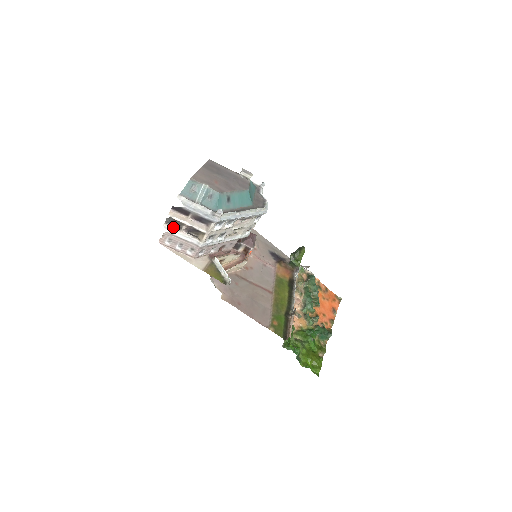
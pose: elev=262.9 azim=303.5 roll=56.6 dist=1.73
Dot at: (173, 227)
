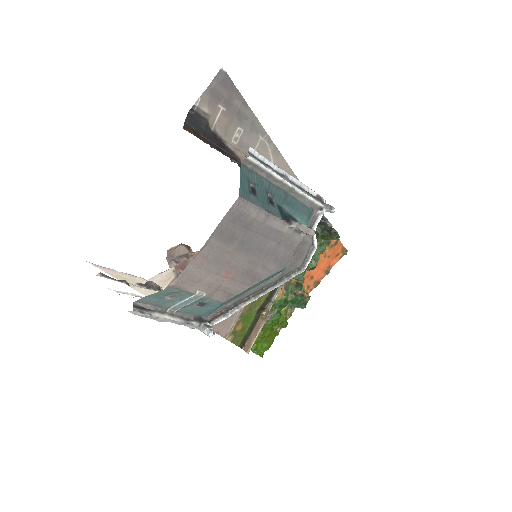
Dot at: (115, 280)
